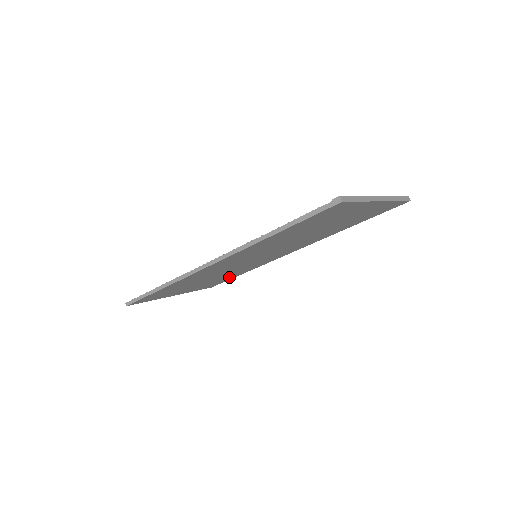
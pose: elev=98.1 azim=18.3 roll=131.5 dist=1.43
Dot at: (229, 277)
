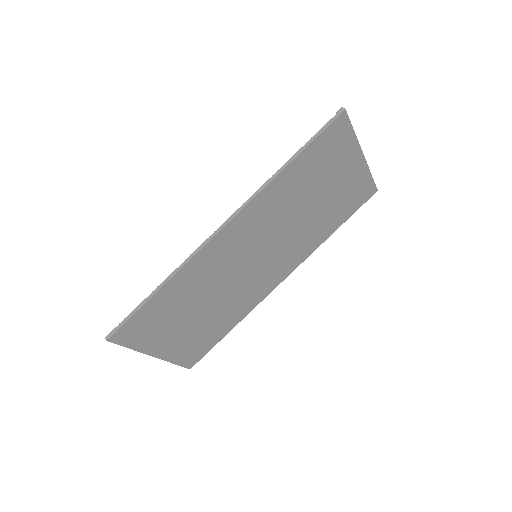
Dot at: (216, 332)
